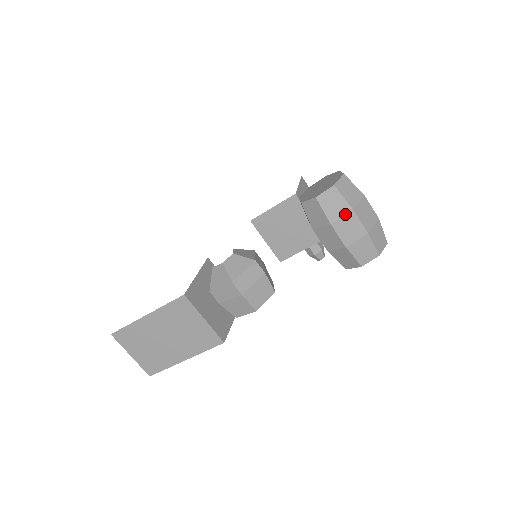
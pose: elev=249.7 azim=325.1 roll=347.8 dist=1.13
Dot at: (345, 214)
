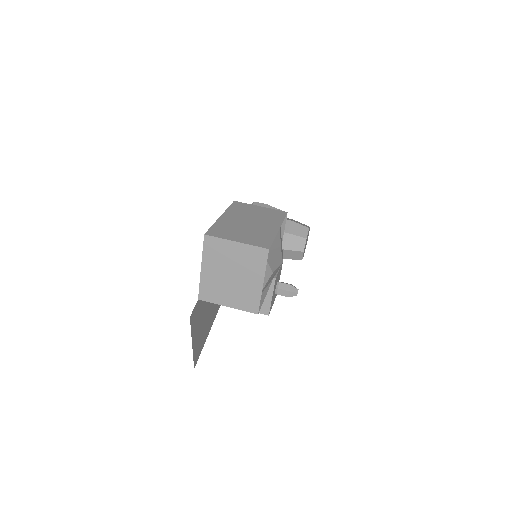
Dot at: occluded
